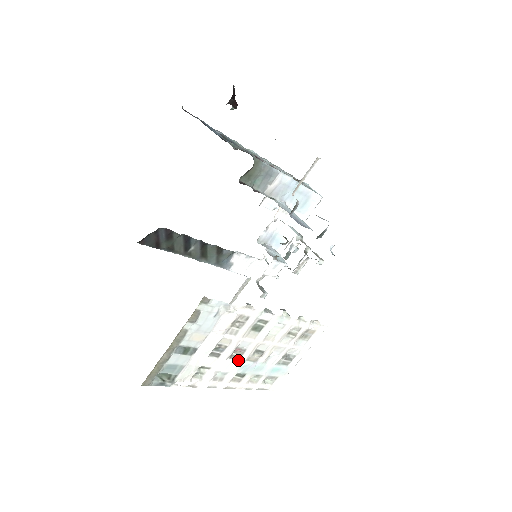
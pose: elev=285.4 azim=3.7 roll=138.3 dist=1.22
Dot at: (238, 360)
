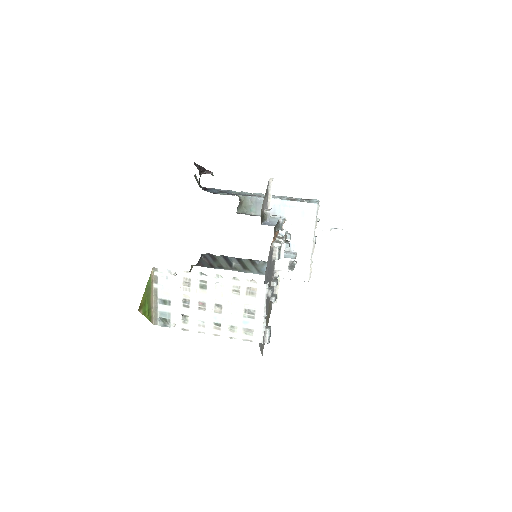
Dot at: (206, 311)
